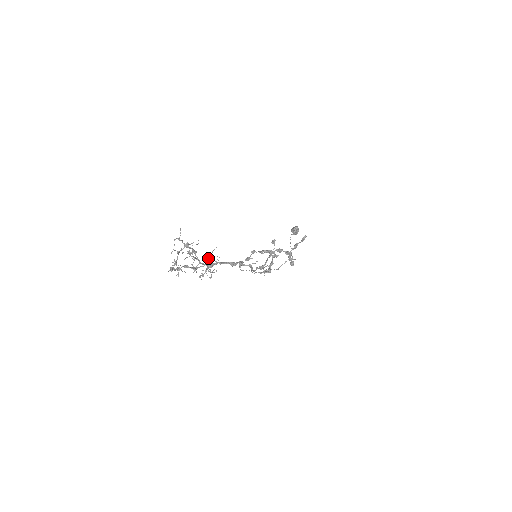
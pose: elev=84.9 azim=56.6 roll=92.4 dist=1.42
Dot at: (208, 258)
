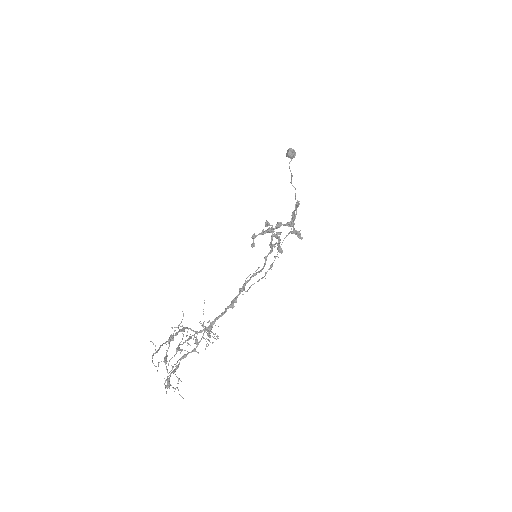
Dot at: occluded
